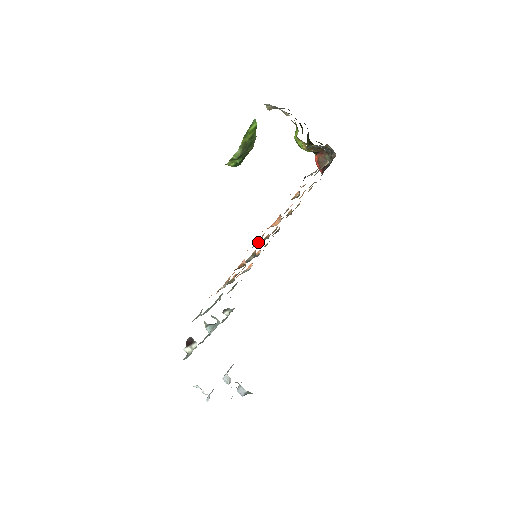
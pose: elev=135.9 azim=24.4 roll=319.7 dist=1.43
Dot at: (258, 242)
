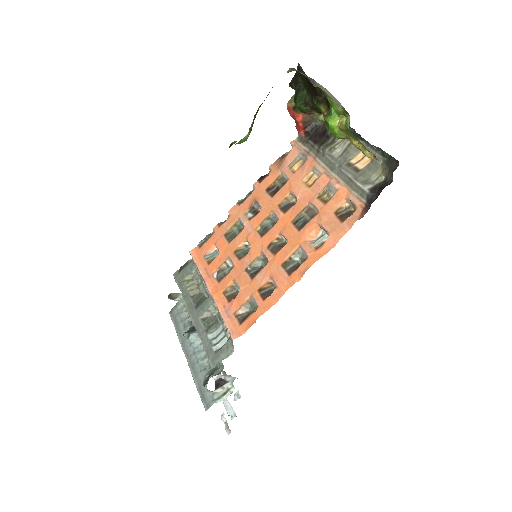
Dot at: (294, 261)
